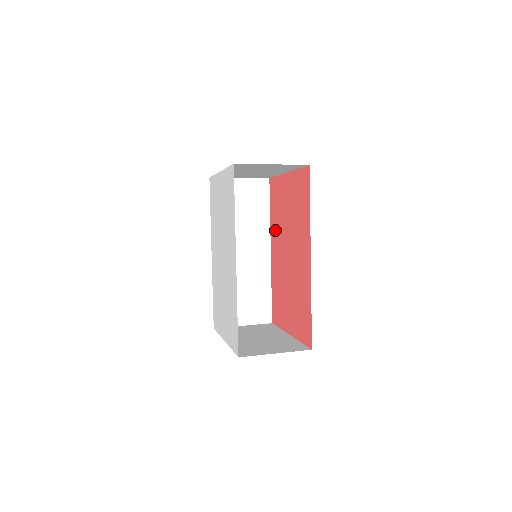
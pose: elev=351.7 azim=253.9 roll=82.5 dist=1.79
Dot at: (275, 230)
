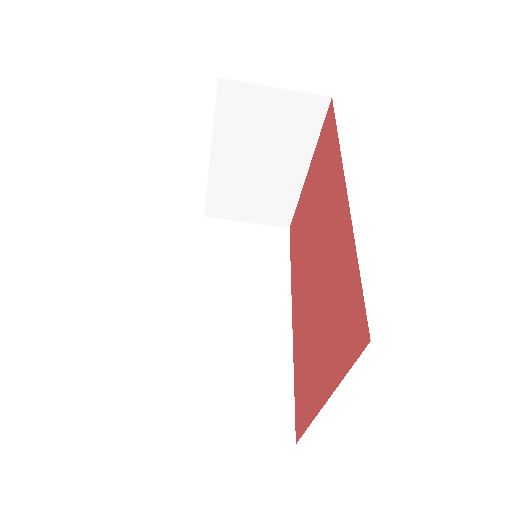
Dot at: (296, 272)
